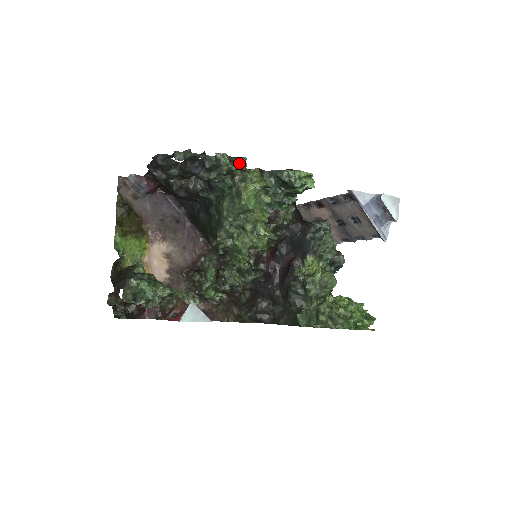
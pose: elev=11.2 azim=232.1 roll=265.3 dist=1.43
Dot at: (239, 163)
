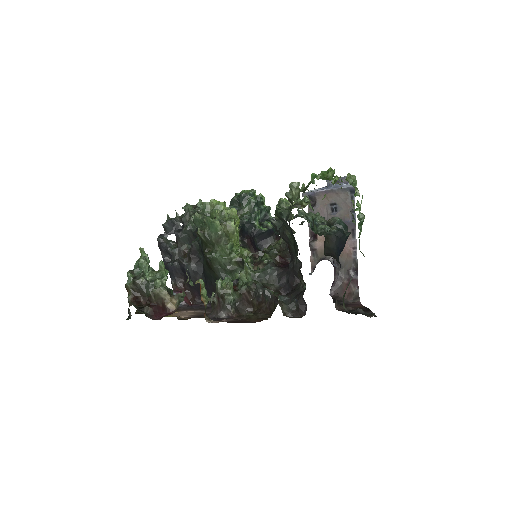
Dot at: (199, 206)
